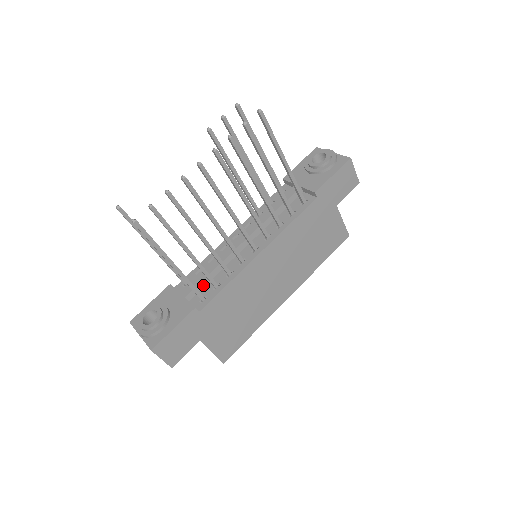
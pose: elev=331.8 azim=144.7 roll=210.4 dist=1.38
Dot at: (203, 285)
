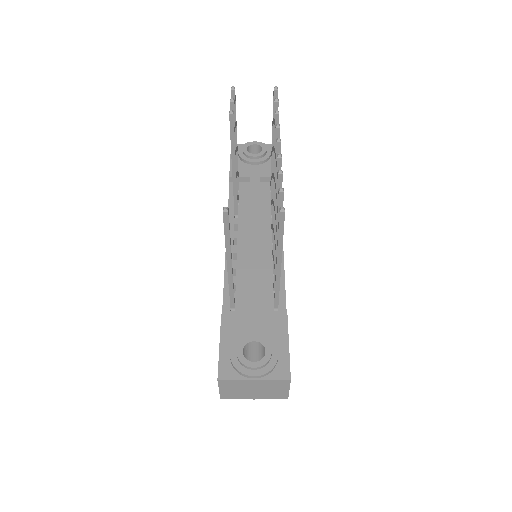
Dot at: (260, 295)
